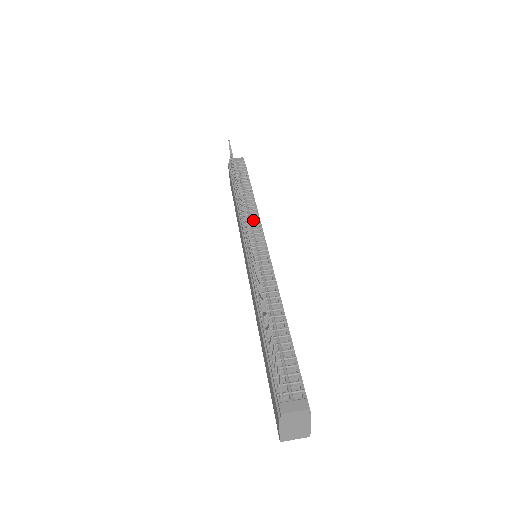
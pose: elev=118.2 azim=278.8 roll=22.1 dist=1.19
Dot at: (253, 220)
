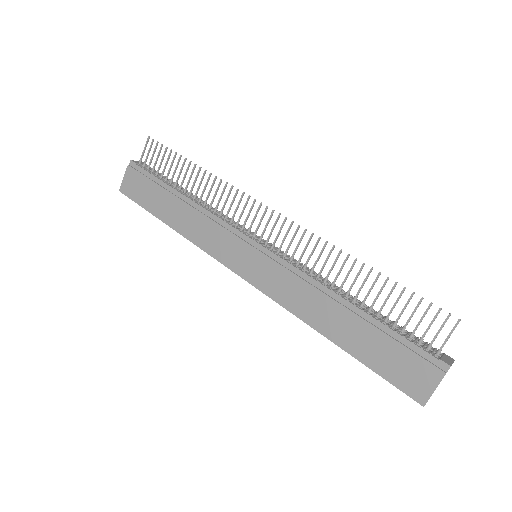
Dot at: occluded
